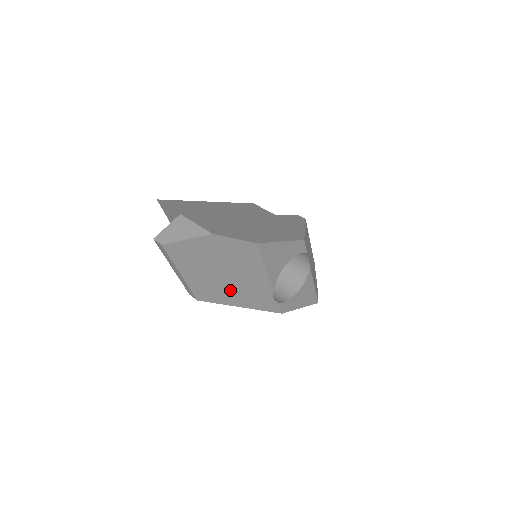
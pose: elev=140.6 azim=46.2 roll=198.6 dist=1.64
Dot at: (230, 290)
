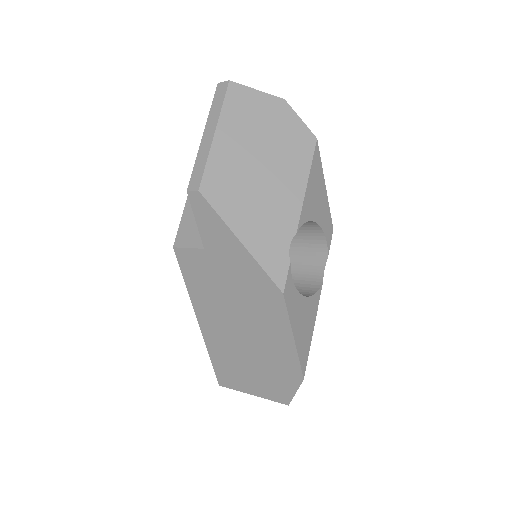
Dot at: (249, 197)
